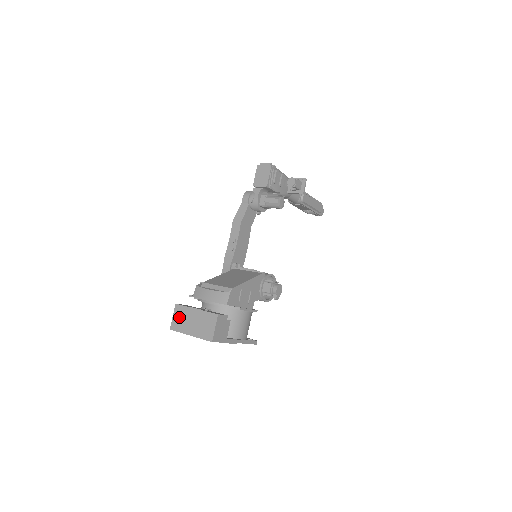
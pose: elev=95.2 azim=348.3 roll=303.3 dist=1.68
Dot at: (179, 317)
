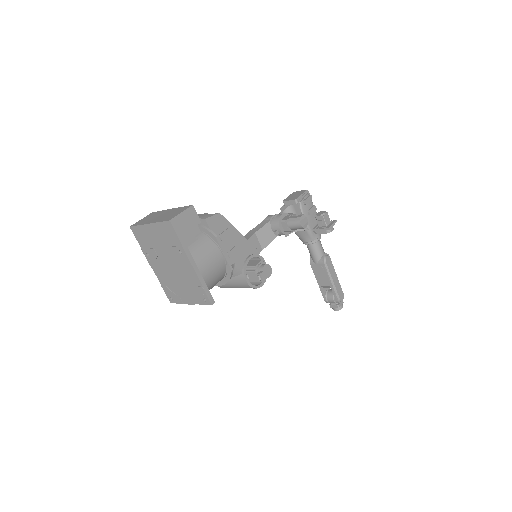
Dot at: (148, 217)
